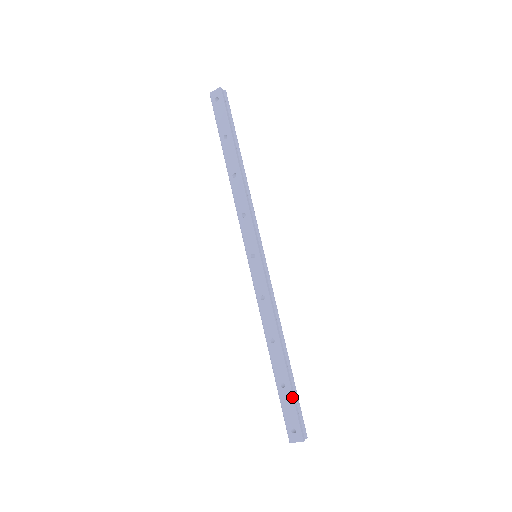
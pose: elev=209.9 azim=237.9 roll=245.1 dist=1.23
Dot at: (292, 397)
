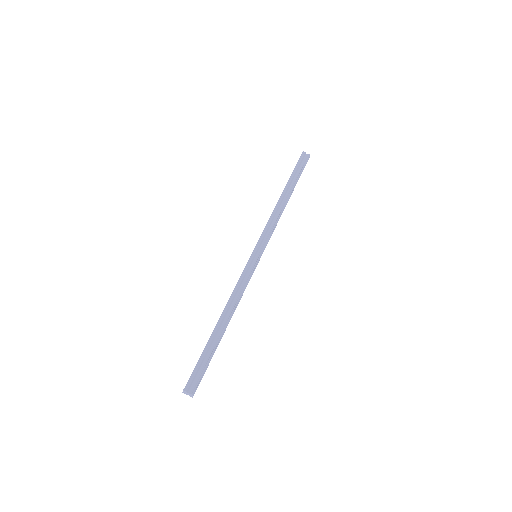
Dot at: (201, 354)
